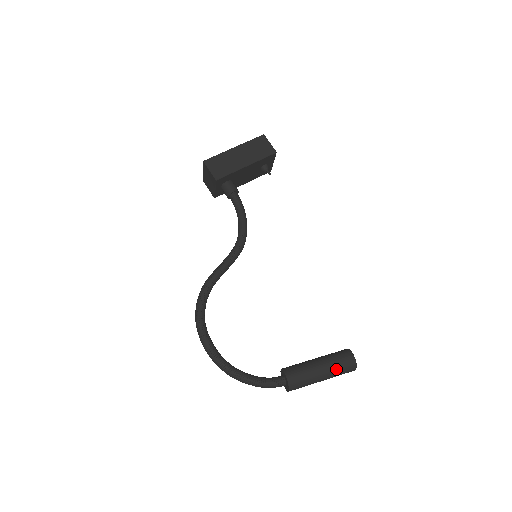
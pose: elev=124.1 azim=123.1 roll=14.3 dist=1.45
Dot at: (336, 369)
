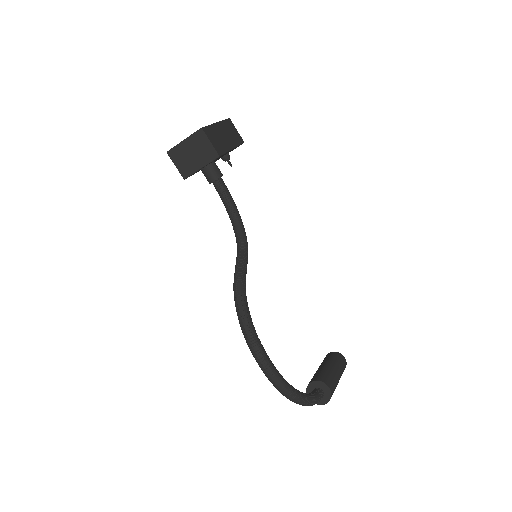
Dot at: (342, 372)
